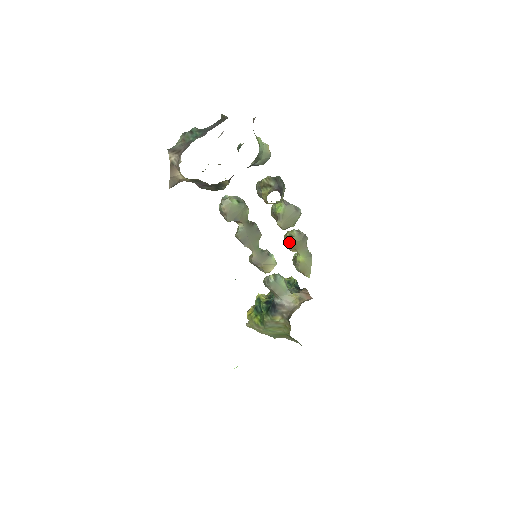
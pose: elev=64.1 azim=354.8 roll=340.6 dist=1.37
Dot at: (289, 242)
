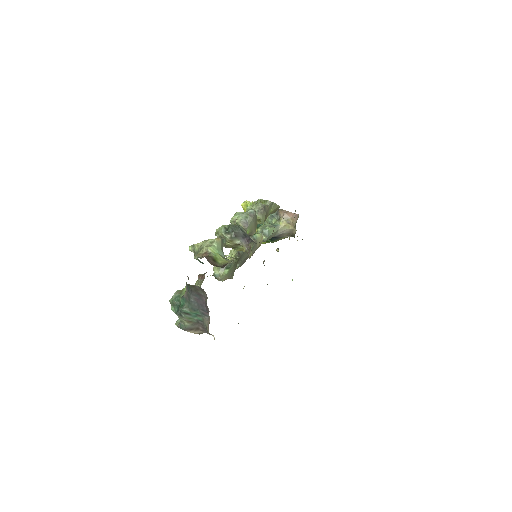
Dot at: occluded
